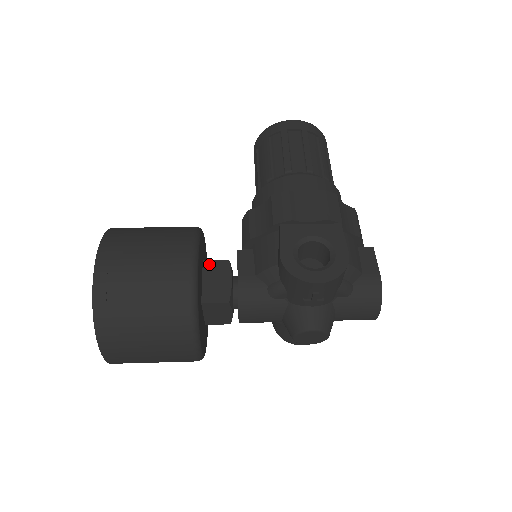
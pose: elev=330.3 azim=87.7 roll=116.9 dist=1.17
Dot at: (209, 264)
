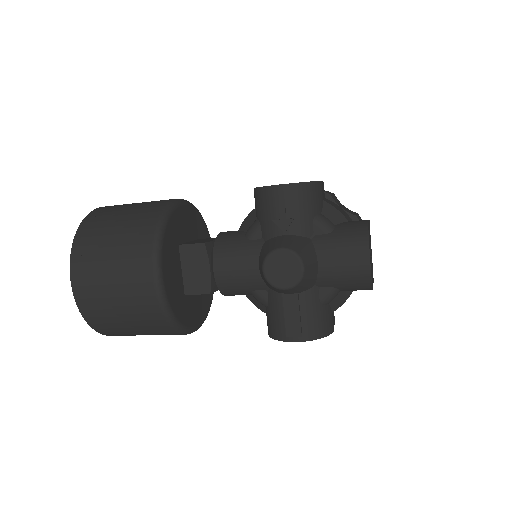
Dot at: (202, 239)
